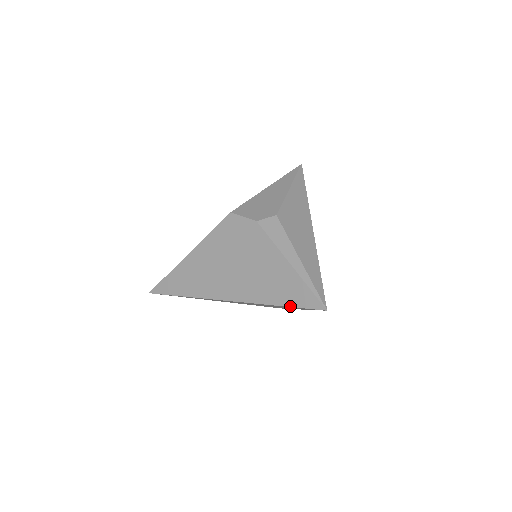
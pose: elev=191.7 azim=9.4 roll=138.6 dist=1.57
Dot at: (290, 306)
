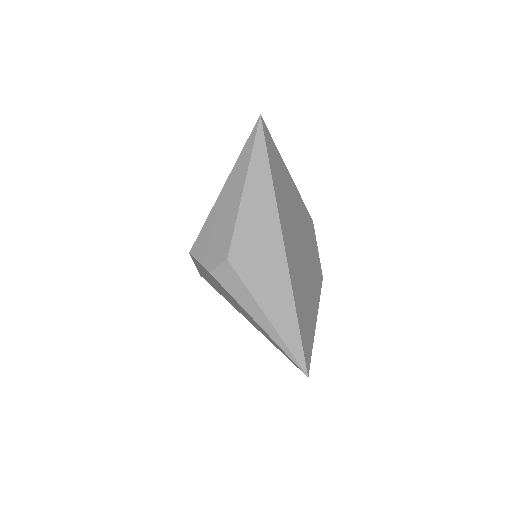
Dot at: occluded
